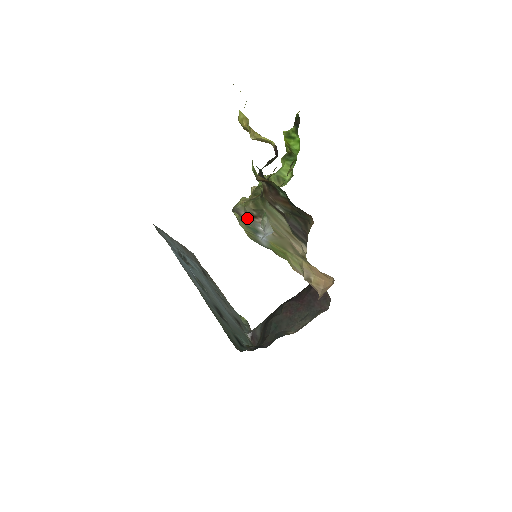
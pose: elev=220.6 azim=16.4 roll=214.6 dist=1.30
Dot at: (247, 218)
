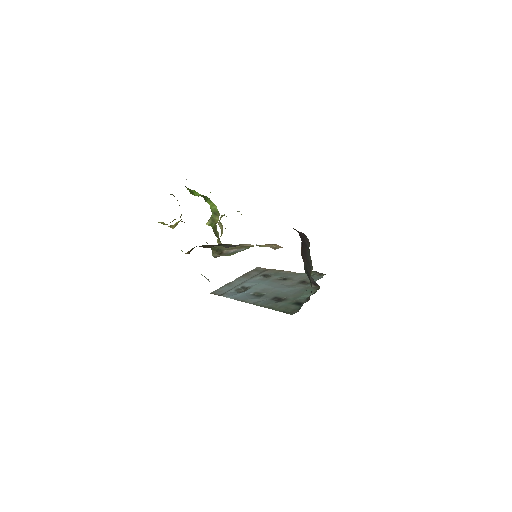
Dot at: (222, 255)
